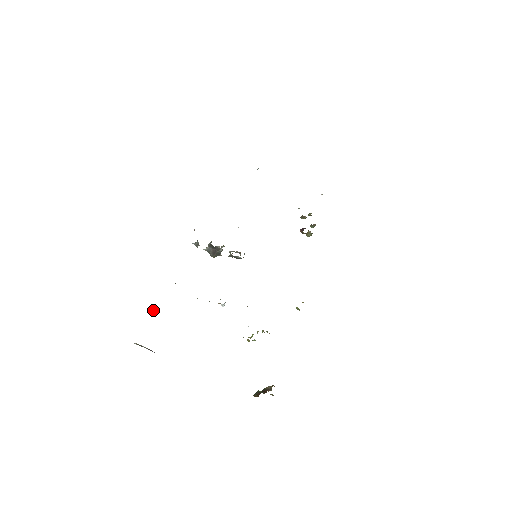
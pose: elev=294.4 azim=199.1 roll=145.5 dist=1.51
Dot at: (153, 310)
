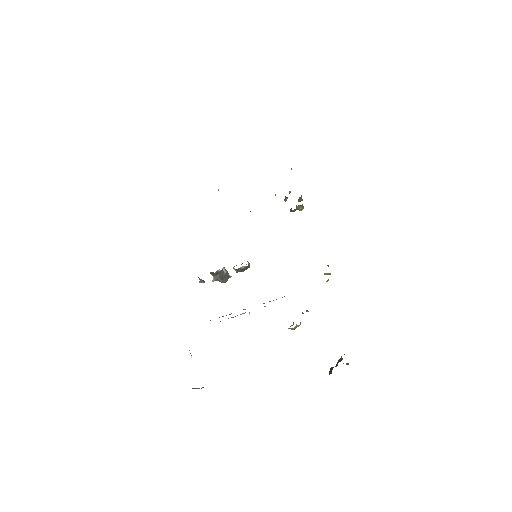
Dot at: occluded
